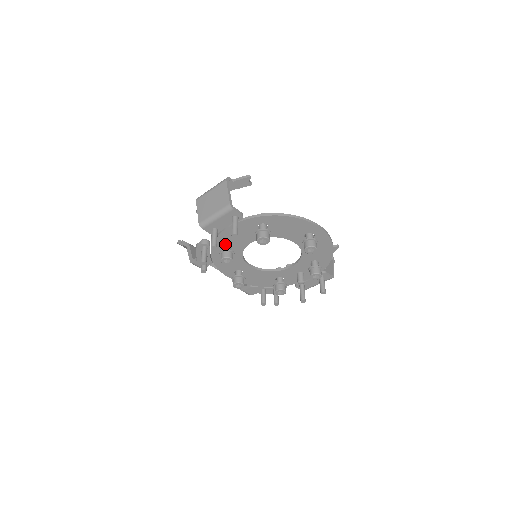
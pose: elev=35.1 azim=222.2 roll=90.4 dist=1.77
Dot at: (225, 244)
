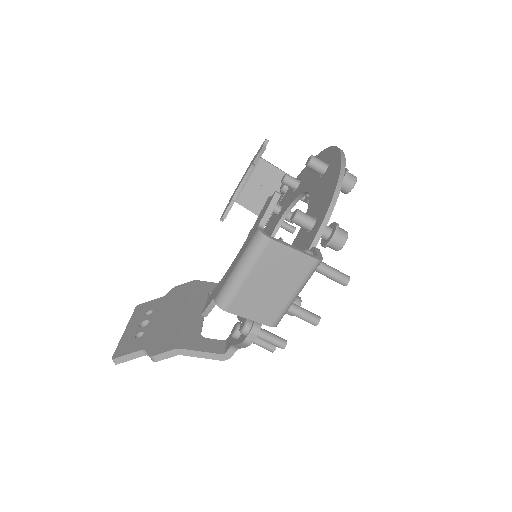
Dot at: occluded
